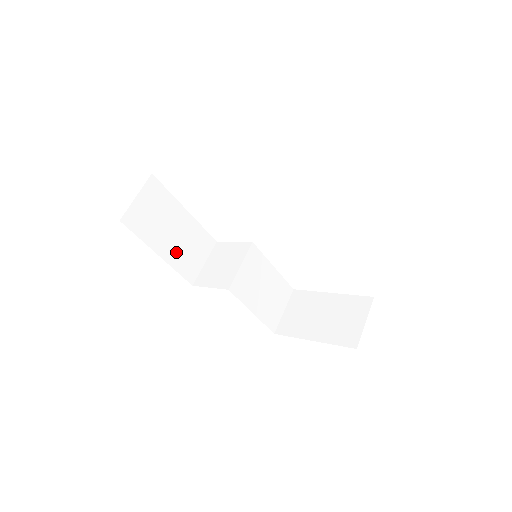
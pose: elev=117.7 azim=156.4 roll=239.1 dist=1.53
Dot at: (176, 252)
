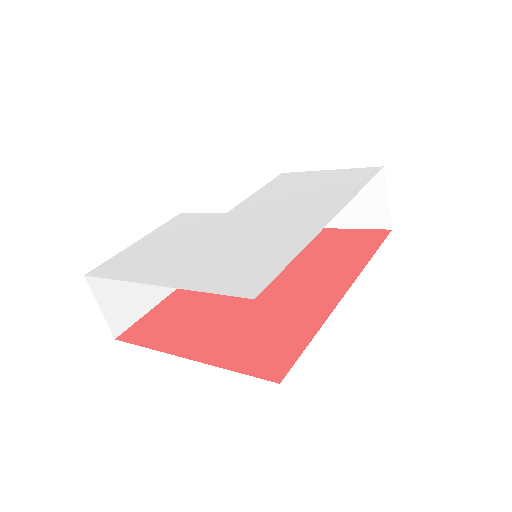
Dot at: occluded
